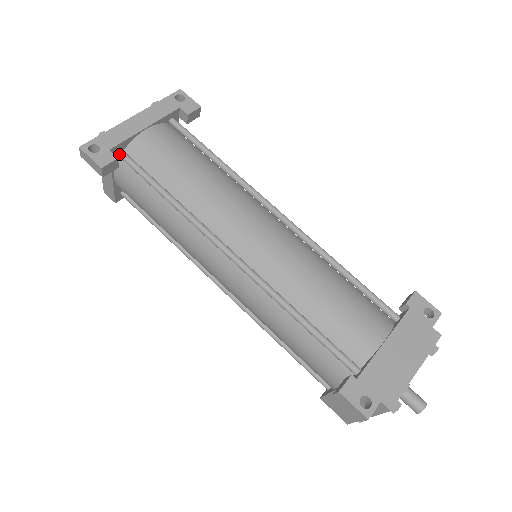
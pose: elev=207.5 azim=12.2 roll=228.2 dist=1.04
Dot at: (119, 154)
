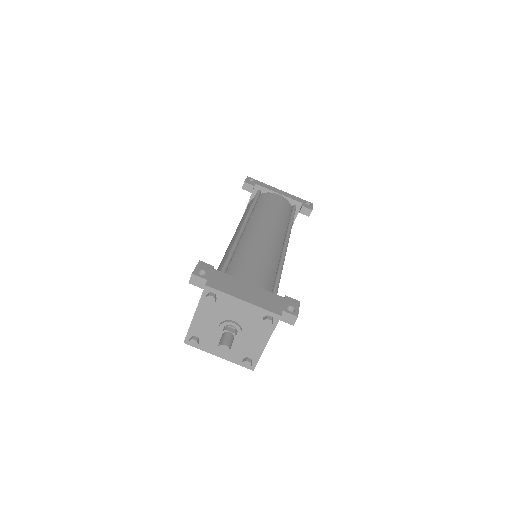
Dot at: (258, 191)
